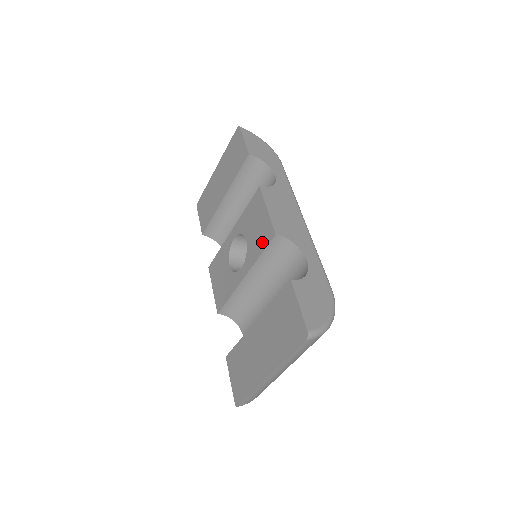
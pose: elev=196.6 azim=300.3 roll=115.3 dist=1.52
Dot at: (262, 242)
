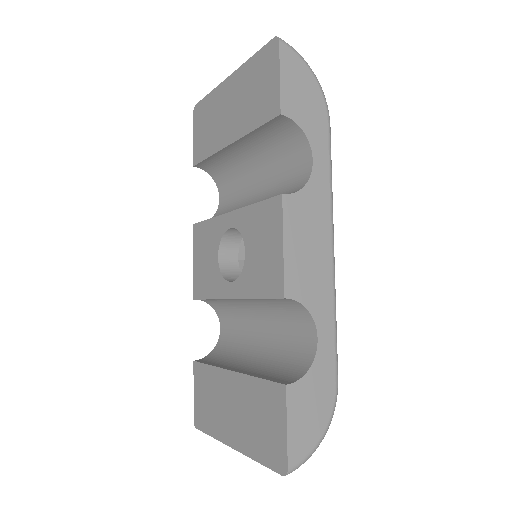
Dot at: (264, 285)
